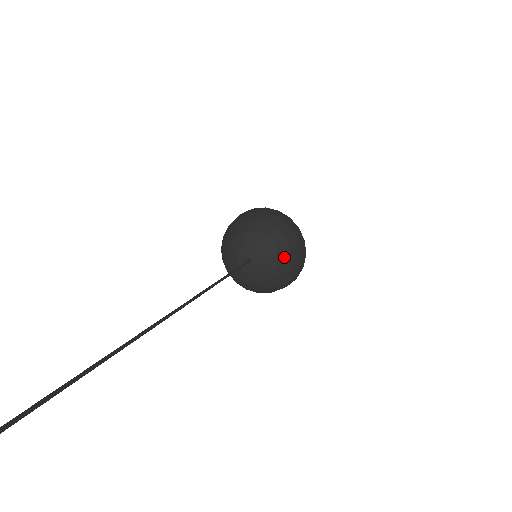
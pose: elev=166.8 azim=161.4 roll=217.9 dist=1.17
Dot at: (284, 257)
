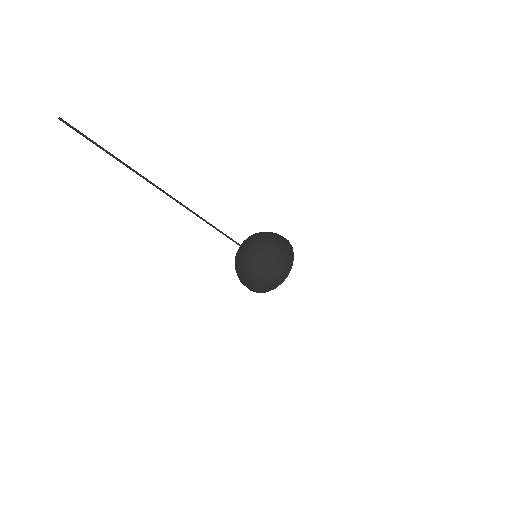
Dot at: (273, 247)
